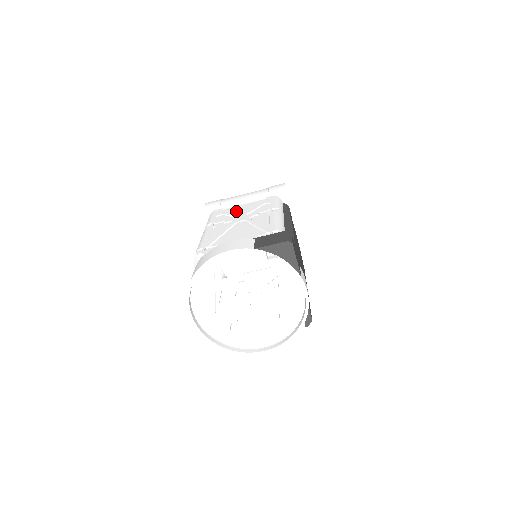
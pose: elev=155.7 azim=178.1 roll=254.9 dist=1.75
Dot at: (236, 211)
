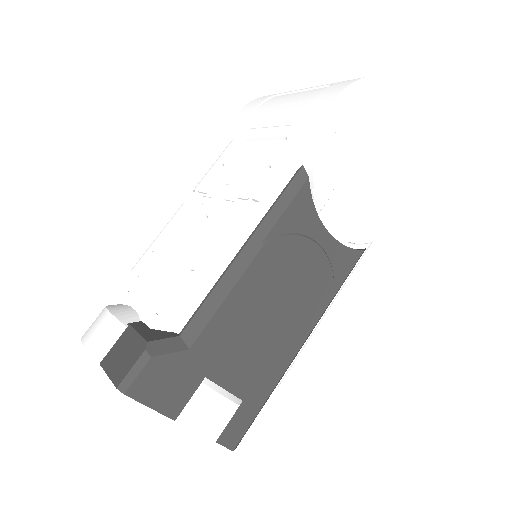
Dot at: (236, 165)
